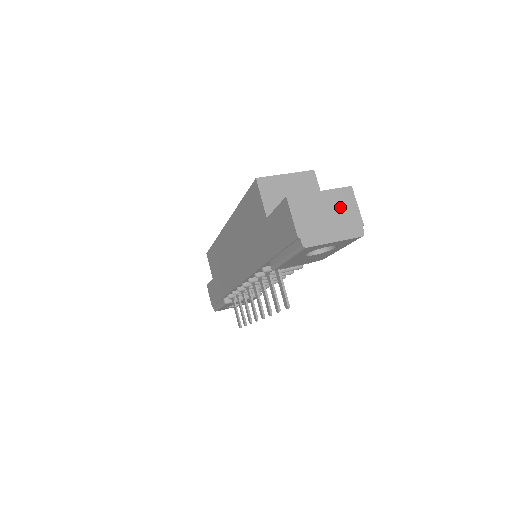
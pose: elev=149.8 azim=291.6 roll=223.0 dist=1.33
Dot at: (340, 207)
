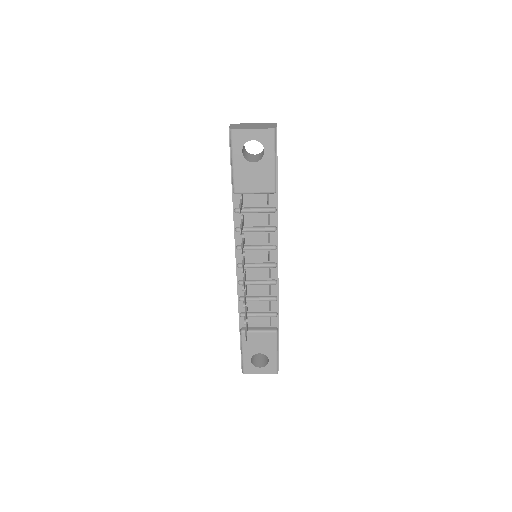
Dot at: (264, 125)
